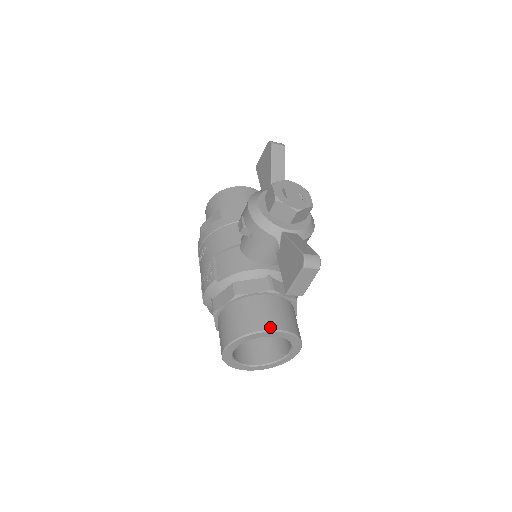
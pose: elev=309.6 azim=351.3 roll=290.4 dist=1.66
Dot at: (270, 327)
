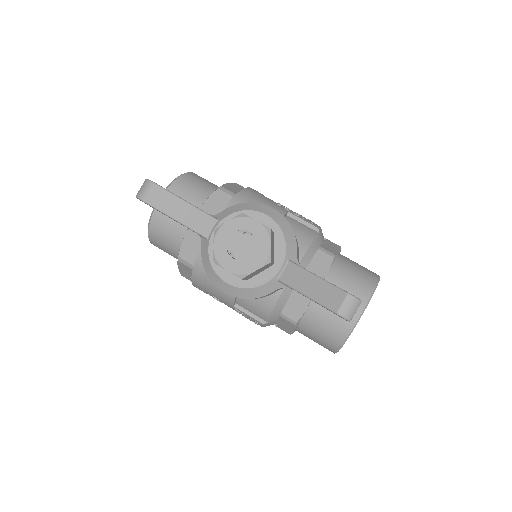
Dot at: (353, 321)
